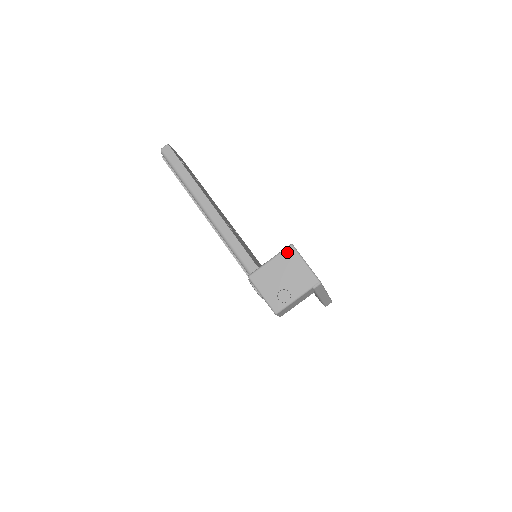
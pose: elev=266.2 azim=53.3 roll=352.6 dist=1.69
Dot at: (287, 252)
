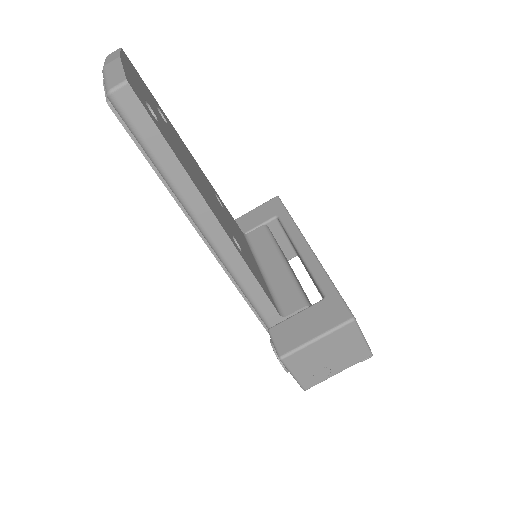
Dot at: (345, 329)
